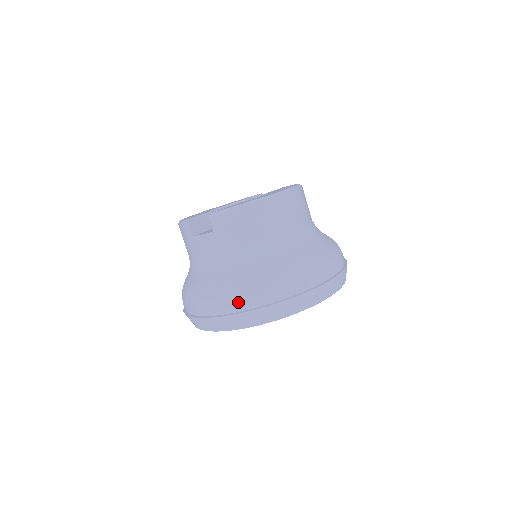
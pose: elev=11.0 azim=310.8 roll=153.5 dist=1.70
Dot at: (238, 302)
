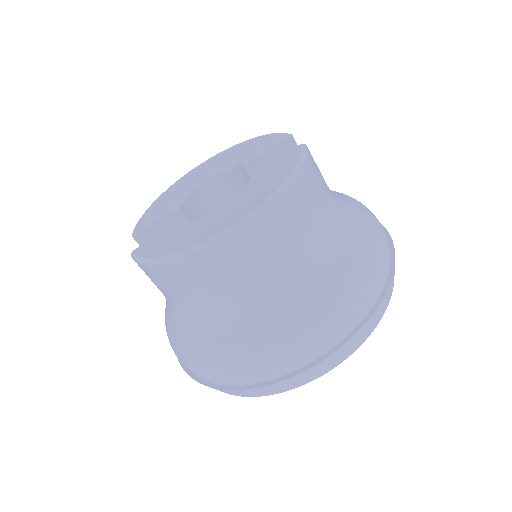
Dot at: (181, 362)
